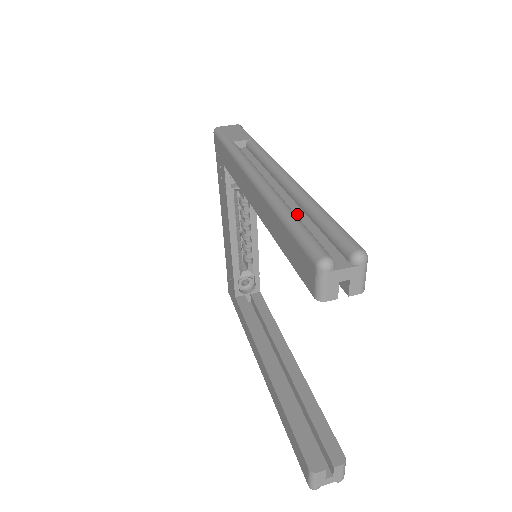
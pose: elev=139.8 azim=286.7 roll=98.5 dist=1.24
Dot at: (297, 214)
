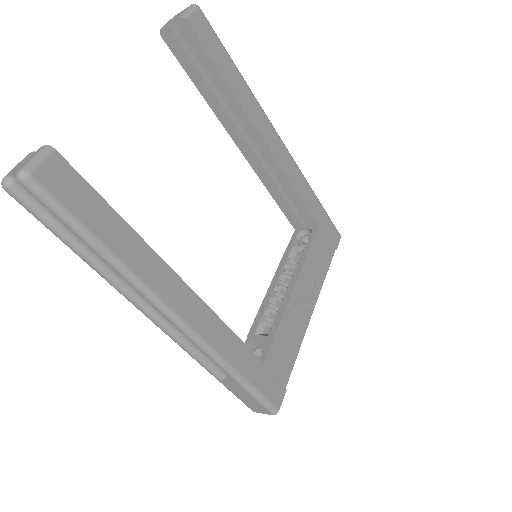
Dot at: occluded
